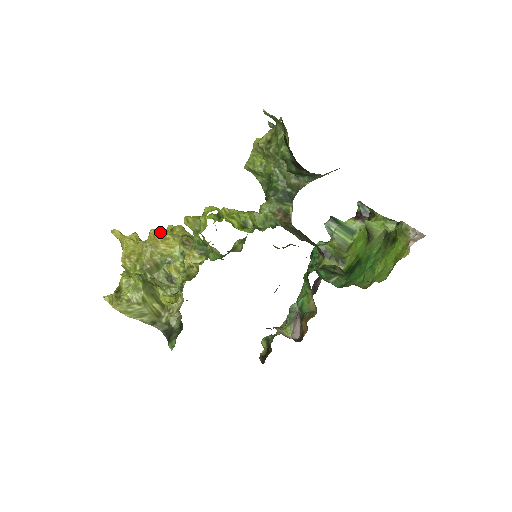
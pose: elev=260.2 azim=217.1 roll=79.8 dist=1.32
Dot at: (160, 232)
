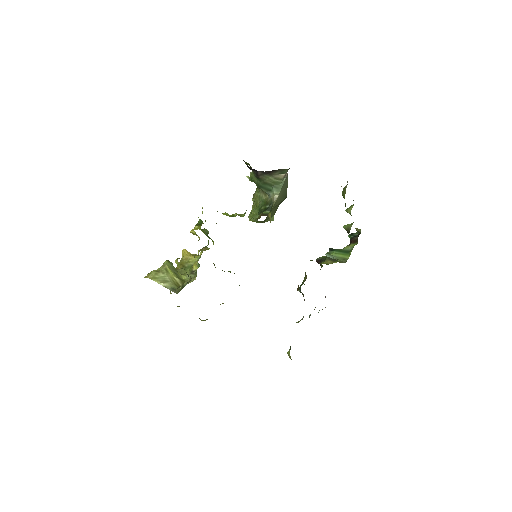
Dot at: (190, 253)
